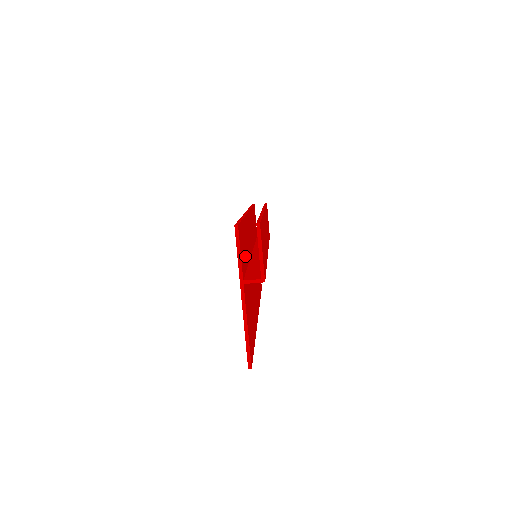
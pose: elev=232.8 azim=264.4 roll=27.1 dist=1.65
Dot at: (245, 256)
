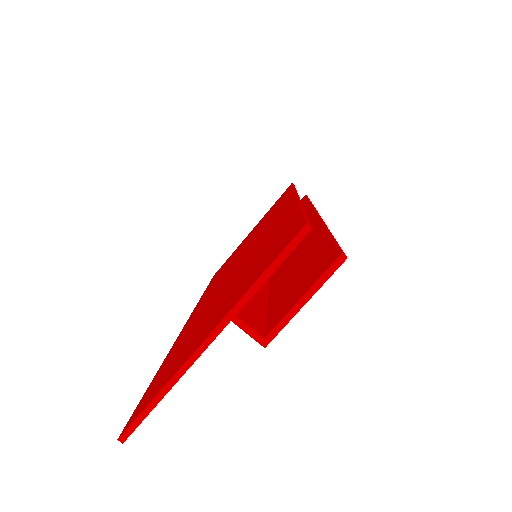
Dot at: occluded
